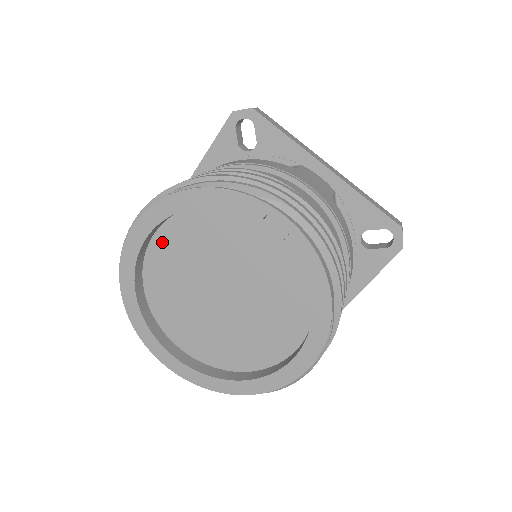
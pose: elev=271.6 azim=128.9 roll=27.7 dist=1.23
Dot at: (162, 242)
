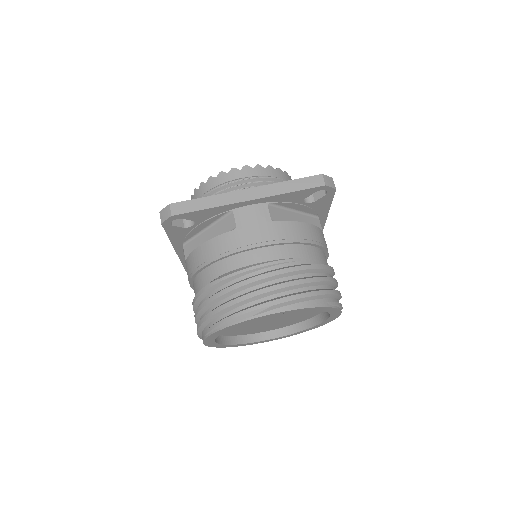
Dot at: occluded
